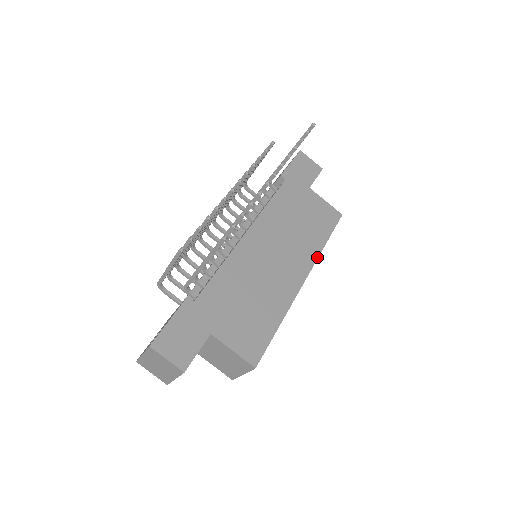
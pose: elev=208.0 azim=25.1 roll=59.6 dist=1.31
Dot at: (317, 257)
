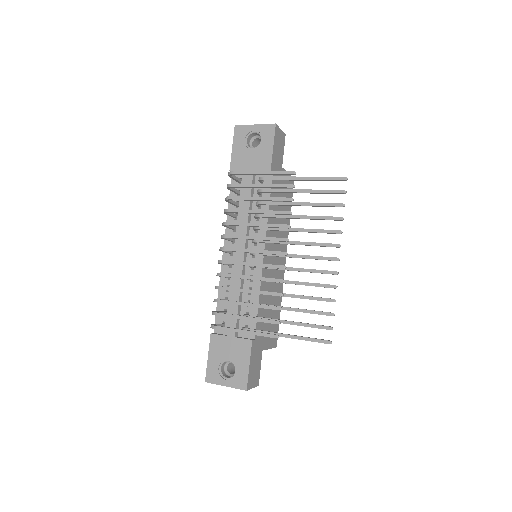
Dot at: occluded
